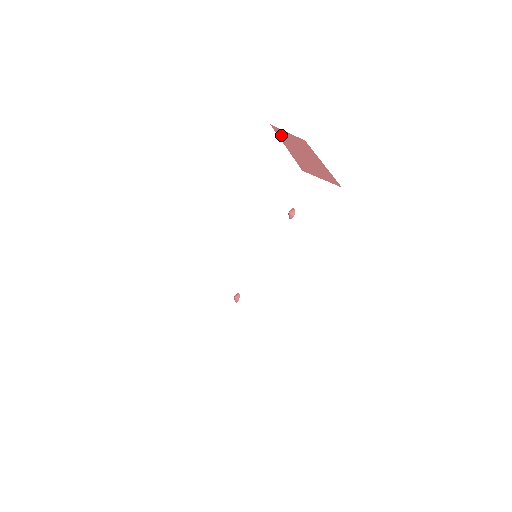
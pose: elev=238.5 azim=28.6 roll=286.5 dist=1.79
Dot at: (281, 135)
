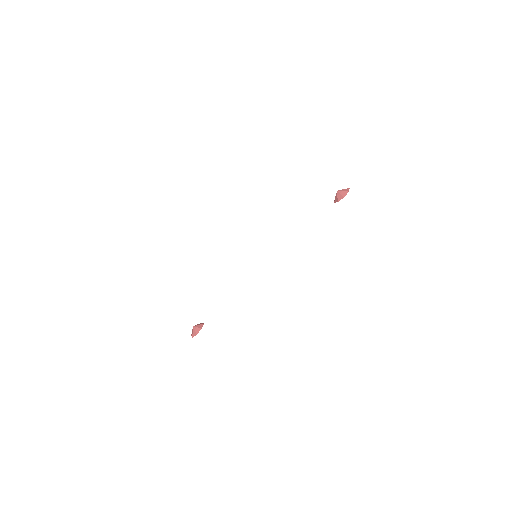
Dot at: occluded
